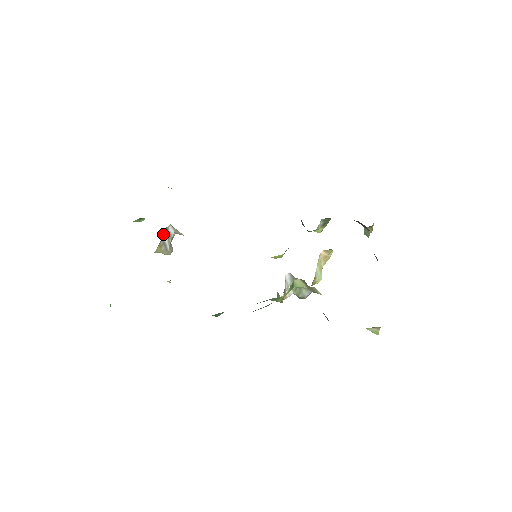
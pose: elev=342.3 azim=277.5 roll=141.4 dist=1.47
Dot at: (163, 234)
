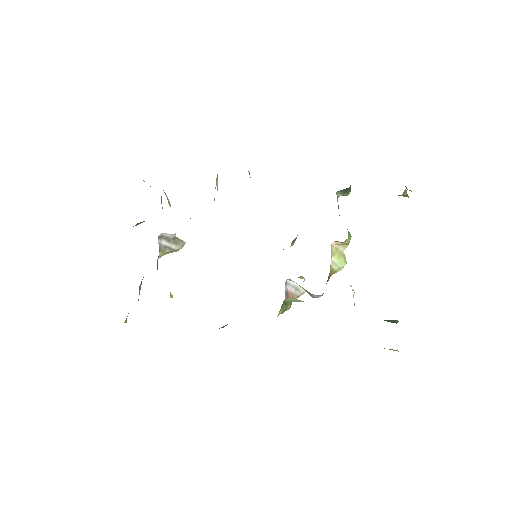
Dot at: (158, 242)
